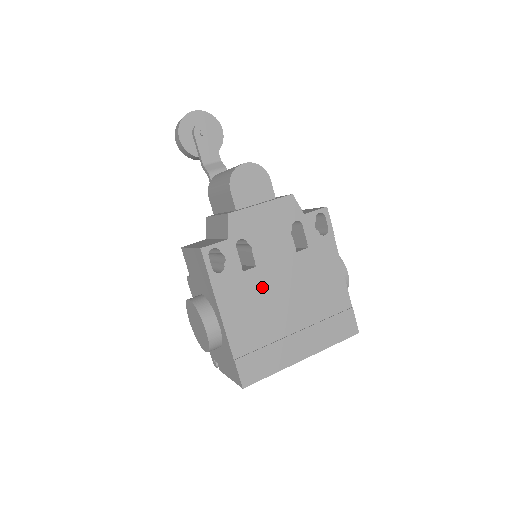
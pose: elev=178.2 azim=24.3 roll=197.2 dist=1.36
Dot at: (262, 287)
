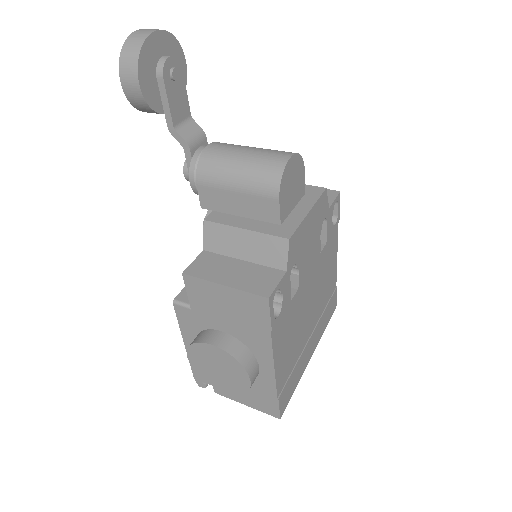
Dot at: (299, 308)
